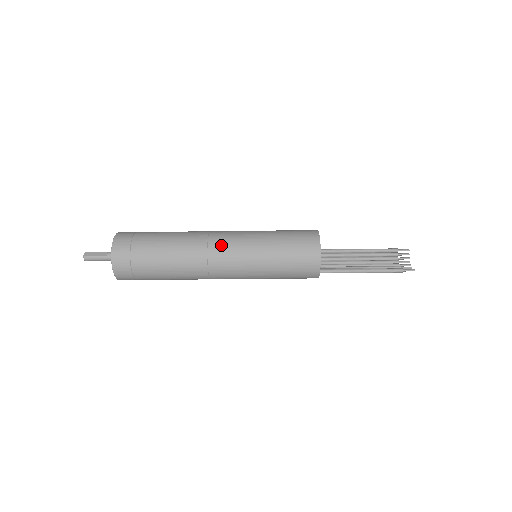
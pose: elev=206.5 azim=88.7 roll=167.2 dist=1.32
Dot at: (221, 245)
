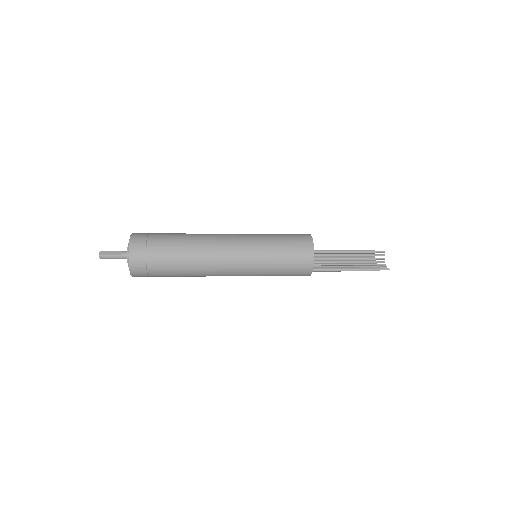
Dot at: (228, 247)
